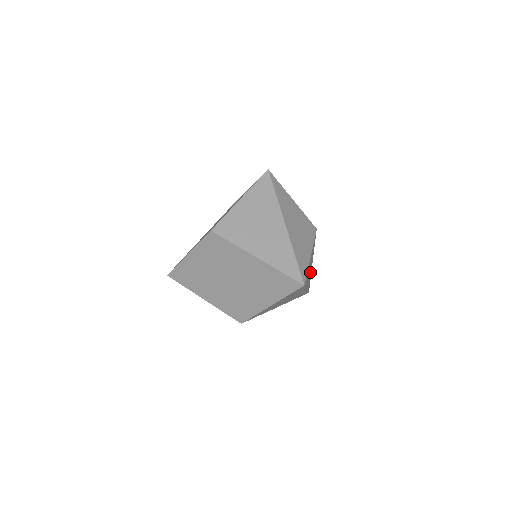
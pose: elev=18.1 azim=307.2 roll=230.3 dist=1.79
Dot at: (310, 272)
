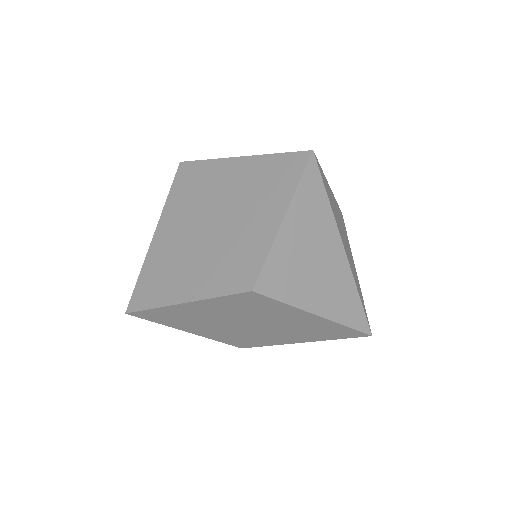
Dot at: occluded
